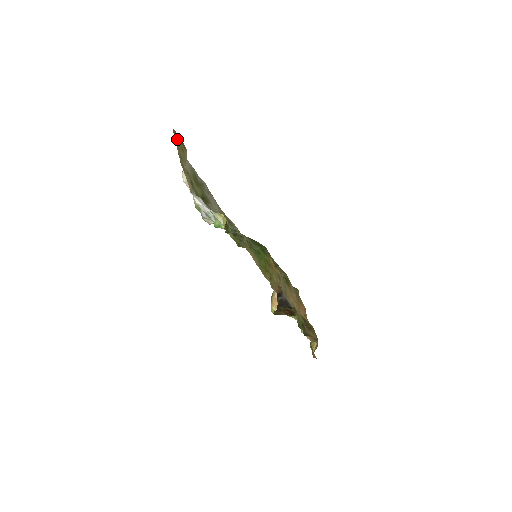
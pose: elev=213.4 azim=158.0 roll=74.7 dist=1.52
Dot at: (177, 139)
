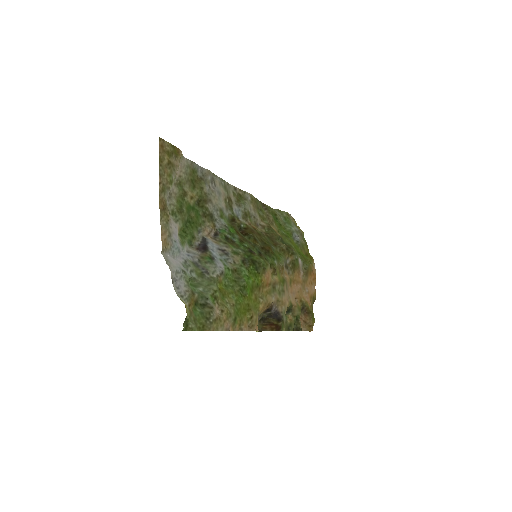
Dot at: (164, 152)
